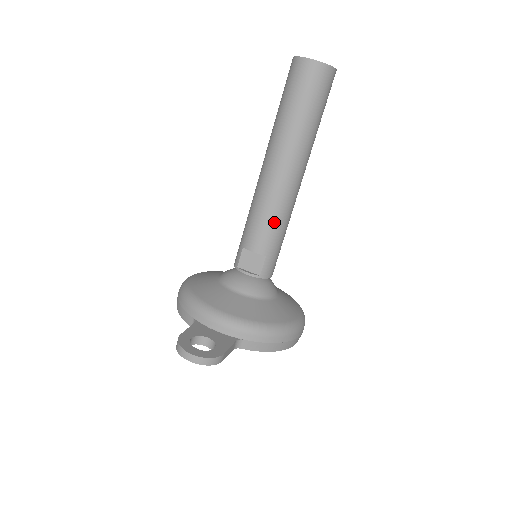
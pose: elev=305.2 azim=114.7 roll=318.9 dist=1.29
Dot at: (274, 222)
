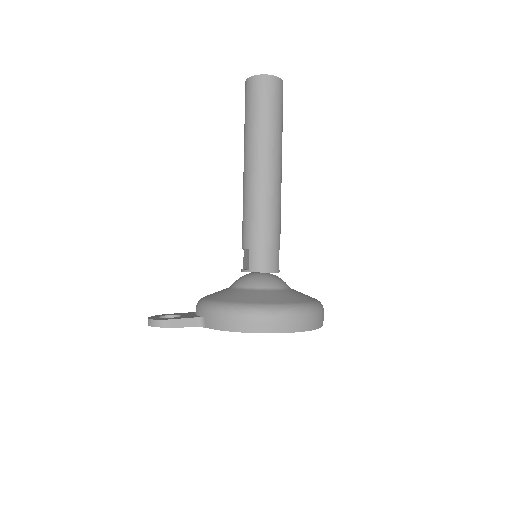
Dot at: (248, 216)
